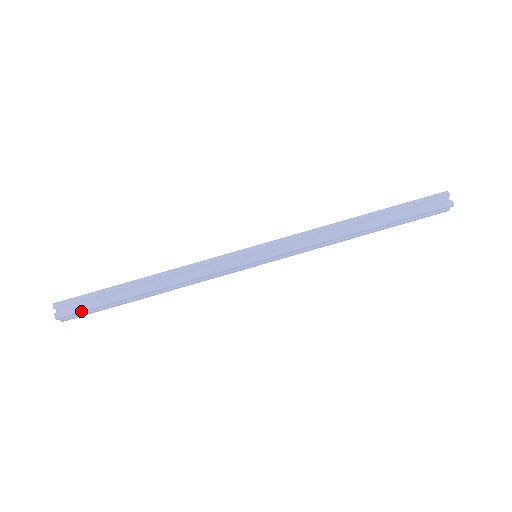
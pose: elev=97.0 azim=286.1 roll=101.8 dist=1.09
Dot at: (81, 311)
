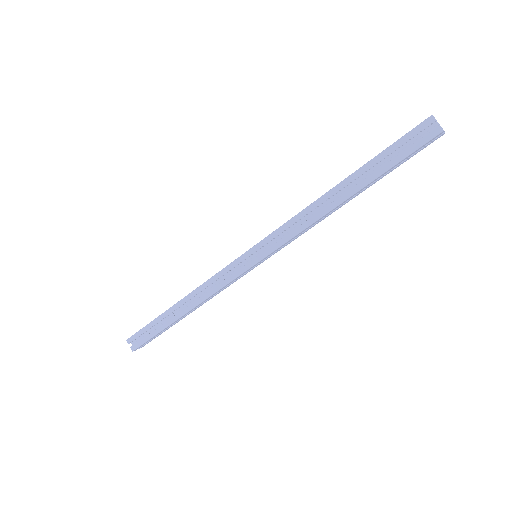
Dot at: (146, 342)
